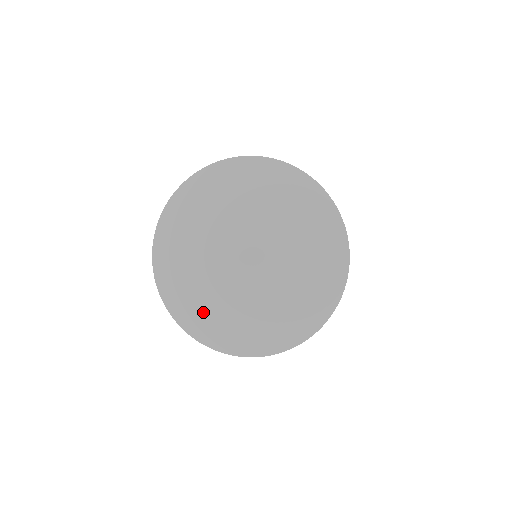
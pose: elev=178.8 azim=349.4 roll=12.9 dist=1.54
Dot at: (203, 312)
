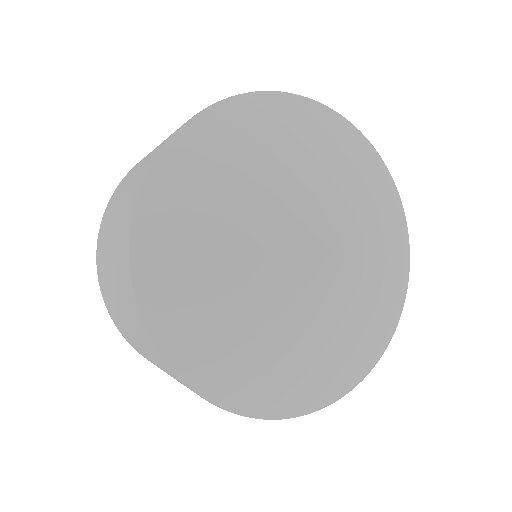
Dot at: (316, 367)
